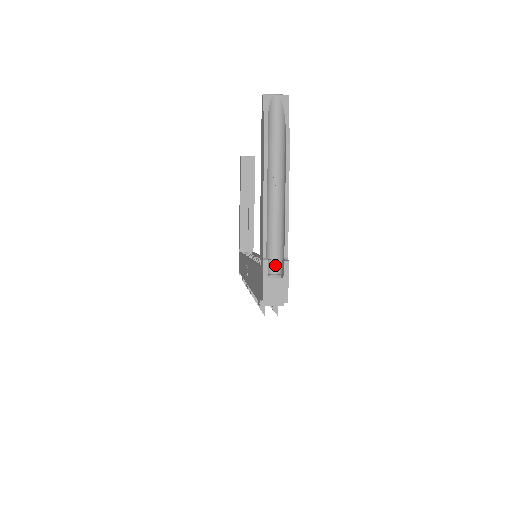
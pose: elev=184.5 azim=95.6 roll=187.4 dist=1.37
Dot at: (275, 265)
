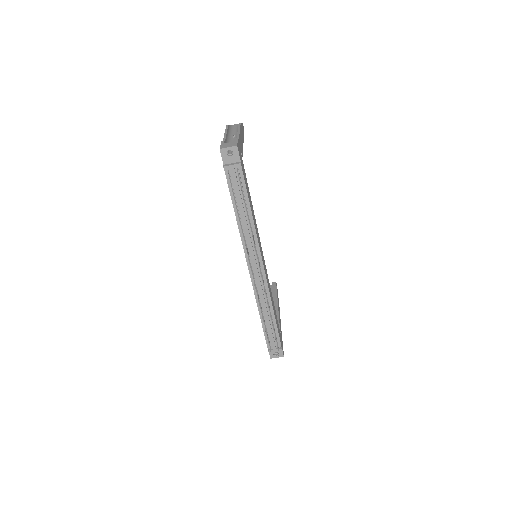
Dot at: occluded
